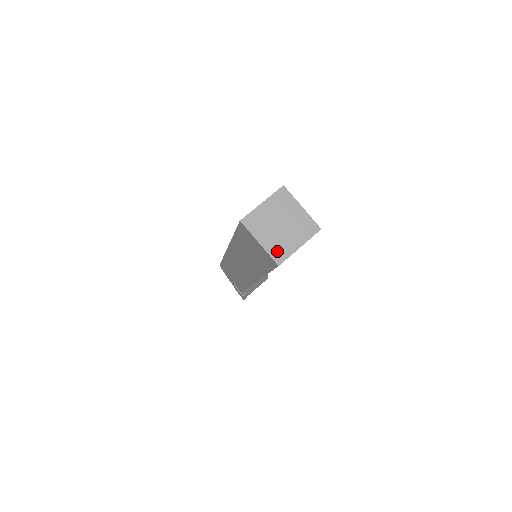
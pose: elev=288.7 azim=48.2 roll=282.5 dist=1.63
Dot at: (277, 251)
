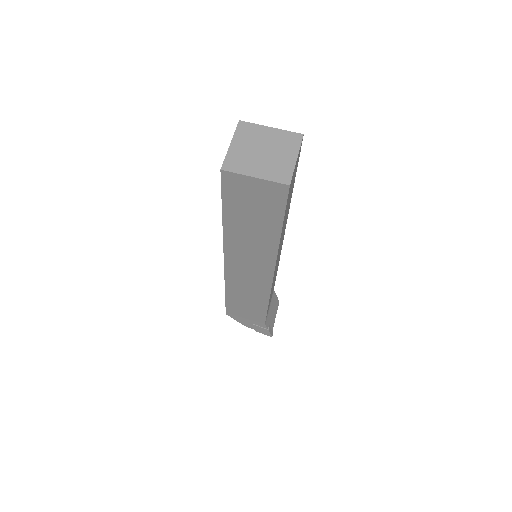
Dot at: (277, 174)
